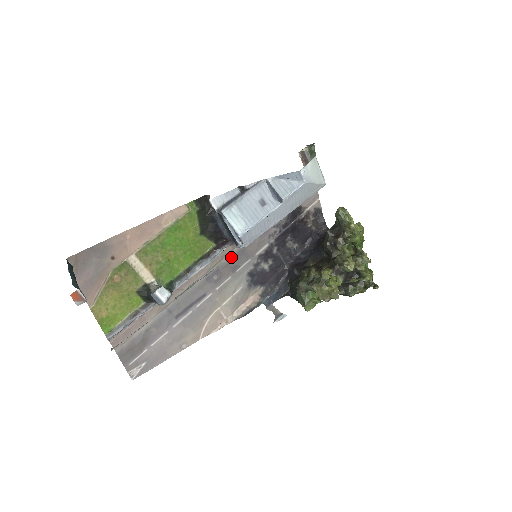
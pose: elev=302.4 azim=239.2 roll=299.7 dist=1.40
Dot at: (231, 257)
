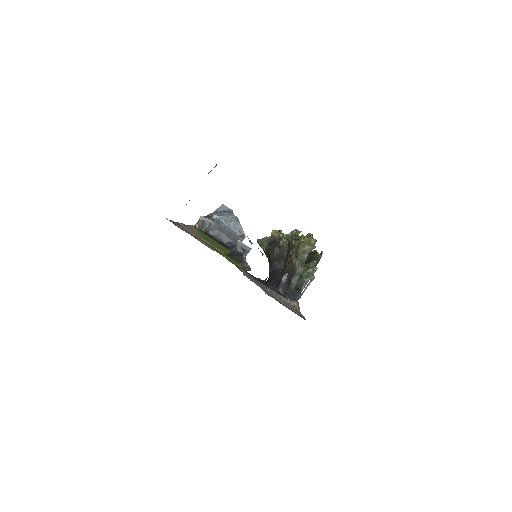
Dot at: occluded
